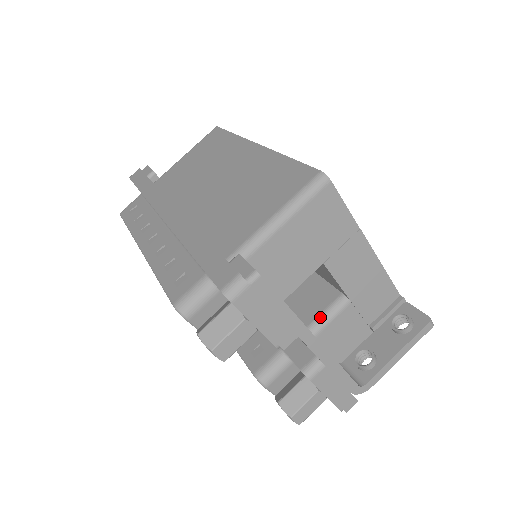
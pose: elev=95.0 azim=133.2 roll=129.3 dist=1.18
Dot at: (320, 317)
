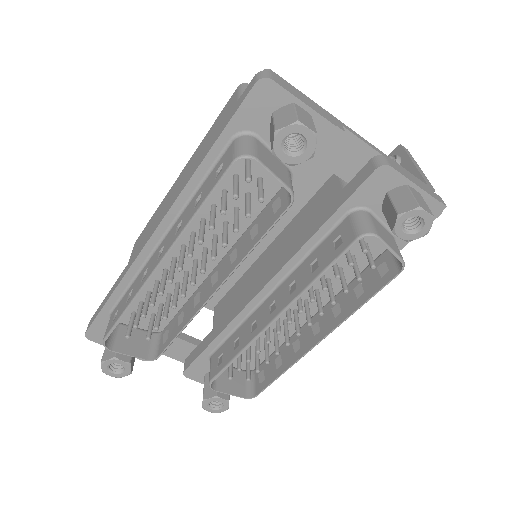
Dot at: (344, 184)
